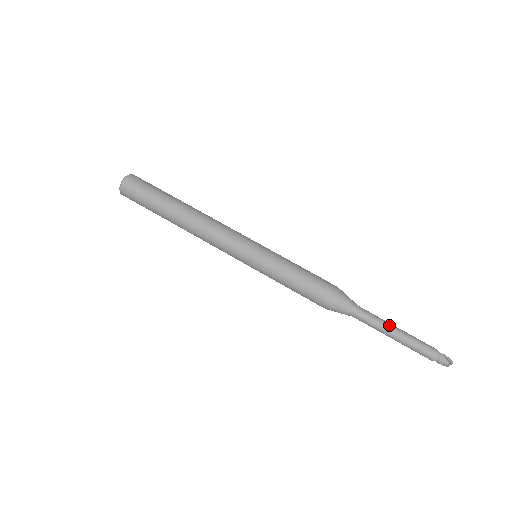
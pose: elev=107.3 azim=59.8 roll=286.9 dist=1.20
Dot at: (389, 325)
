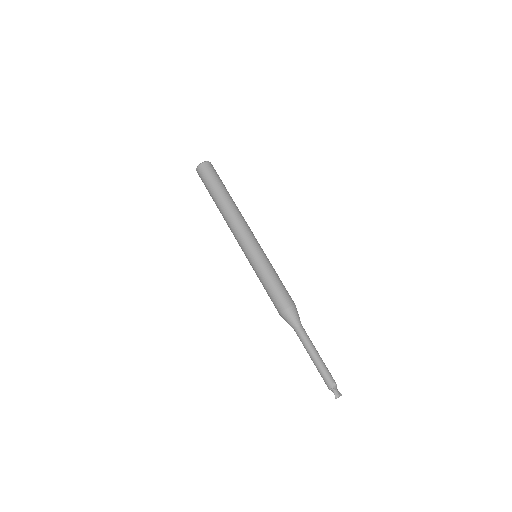
Dot at: (310, 350)
